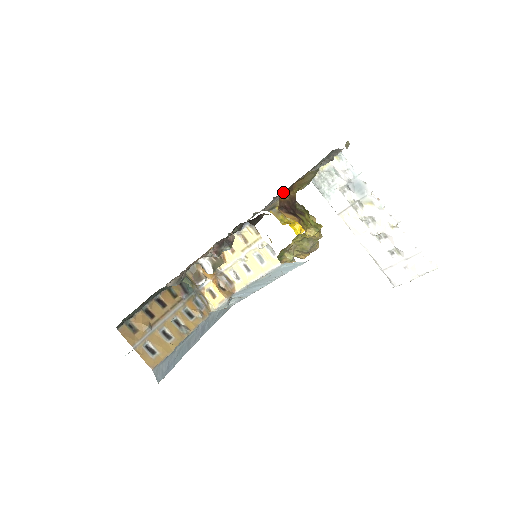
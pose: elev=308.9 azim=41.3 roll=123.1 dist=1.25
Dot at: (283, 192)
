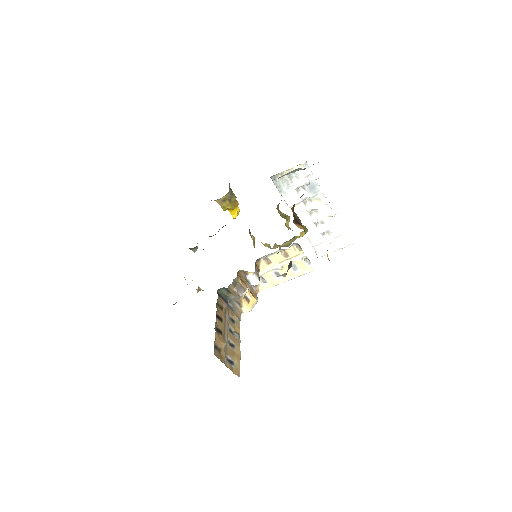
Dot at: occluded
